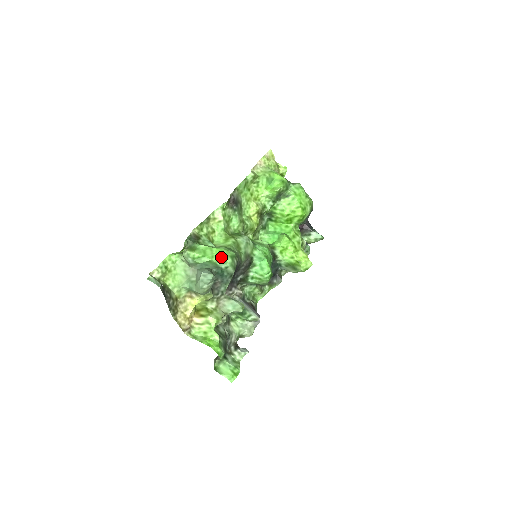
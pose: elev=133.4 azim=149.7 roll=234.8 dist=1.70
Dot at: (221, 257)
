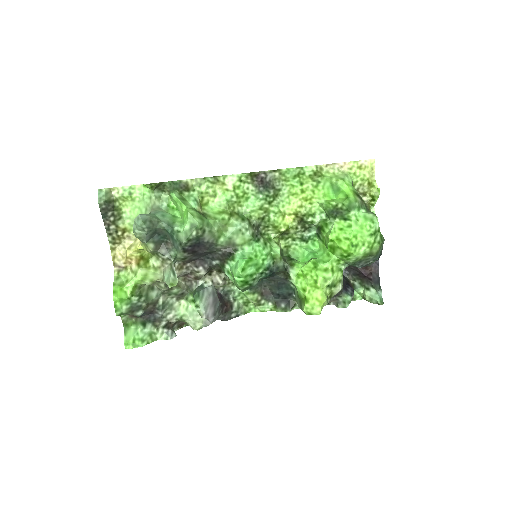
Dot at: (184, 219)
